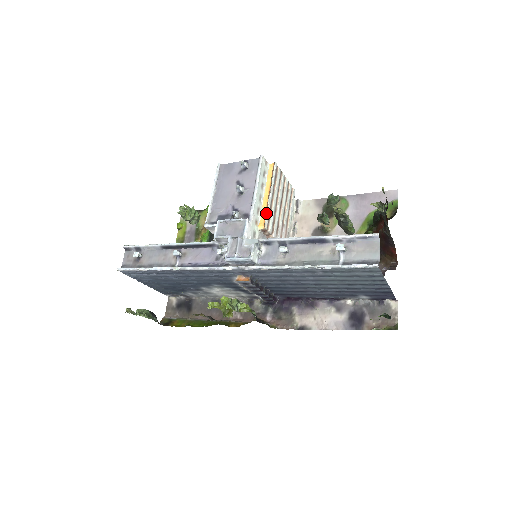
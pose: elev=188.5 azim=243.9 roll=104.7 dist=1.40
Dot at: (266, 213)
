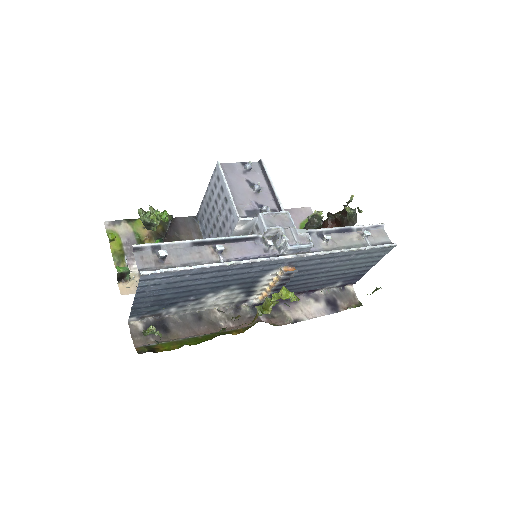
Dot at: occluded
